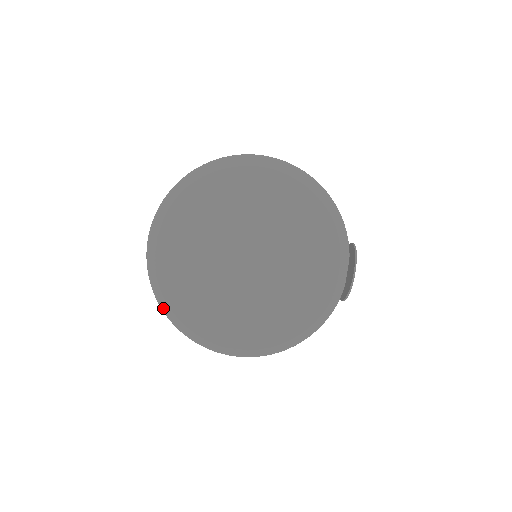
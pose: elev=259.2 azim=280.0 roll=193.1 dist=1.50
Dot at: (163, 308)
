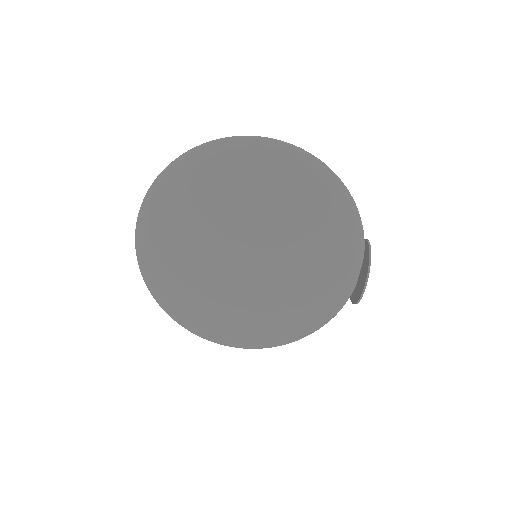
Dot at: (159, 304)
